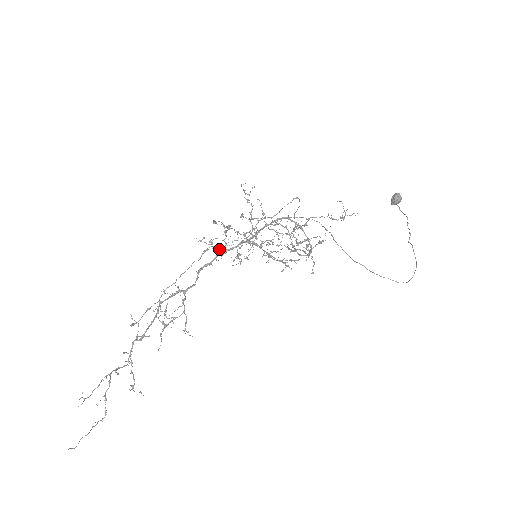
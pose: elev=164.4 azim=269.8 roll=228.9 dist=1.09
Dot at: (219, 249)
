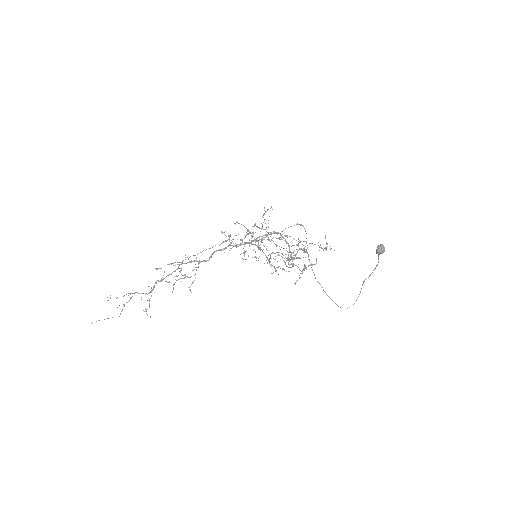
Dot at: occluded
